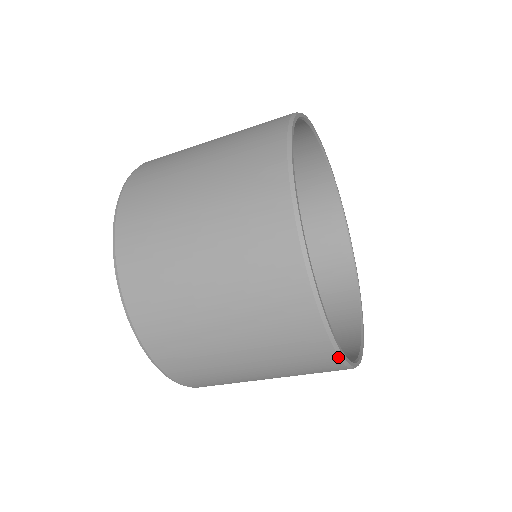
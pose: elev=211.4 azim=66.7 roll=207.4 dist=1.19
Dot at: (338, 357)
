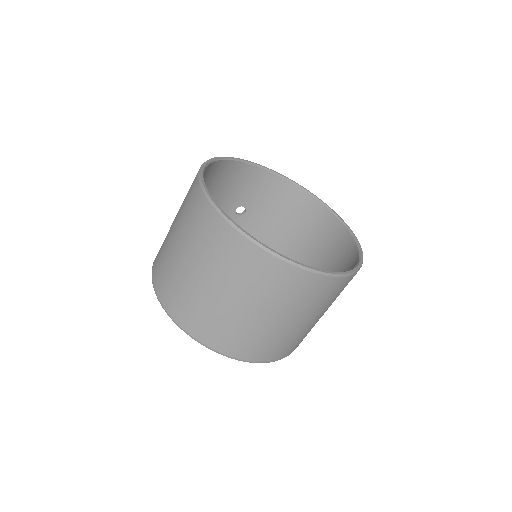
Dot at: (256, 245)
